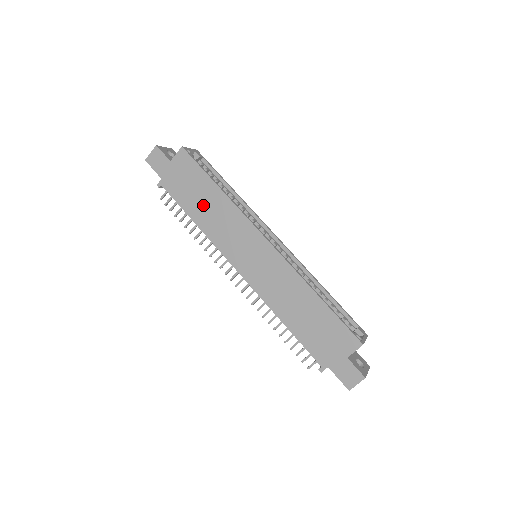
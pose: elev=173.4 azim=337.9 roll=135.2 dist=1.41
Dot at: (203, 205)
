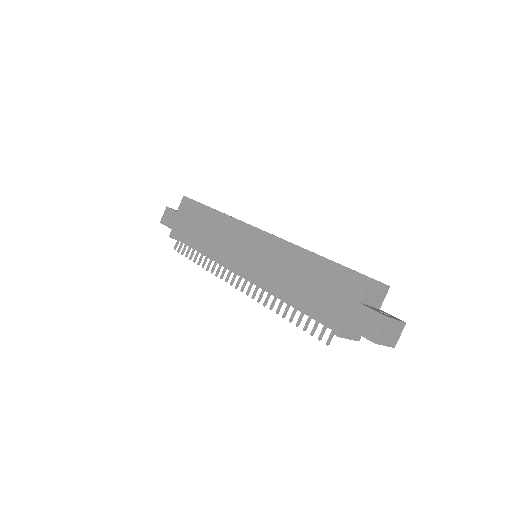
Dot at: (203, 230)
